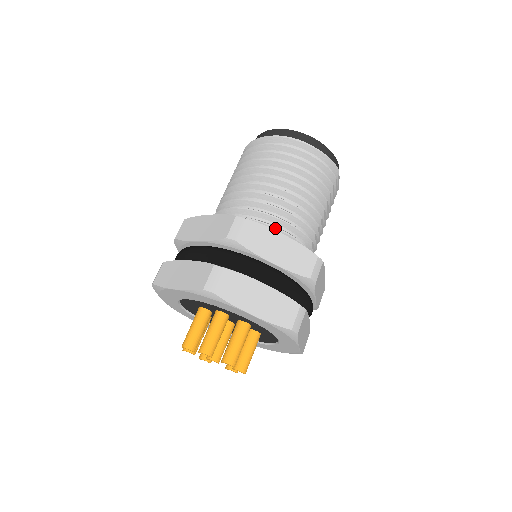
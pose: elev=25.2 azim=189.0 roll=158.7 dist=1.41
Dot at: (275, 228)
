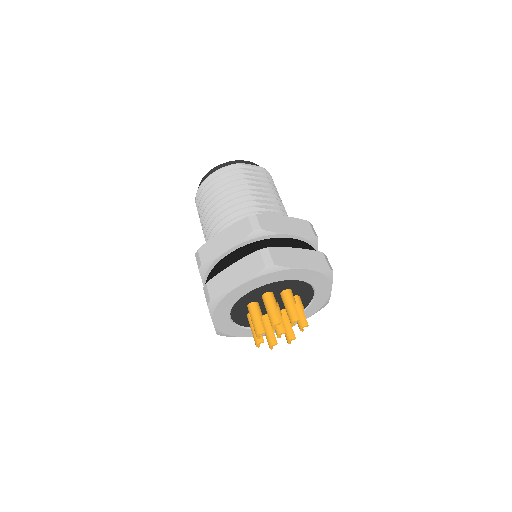
Dot at: occluded
